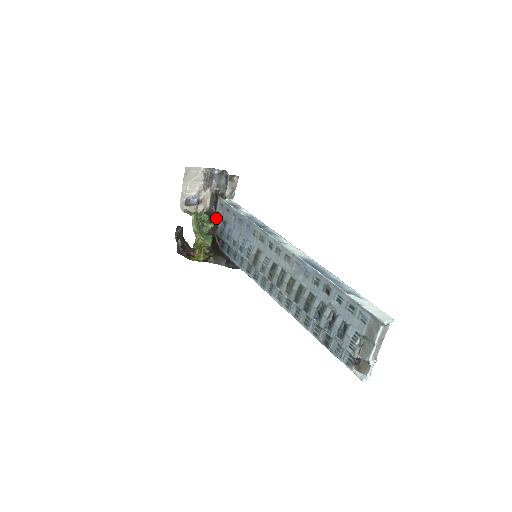
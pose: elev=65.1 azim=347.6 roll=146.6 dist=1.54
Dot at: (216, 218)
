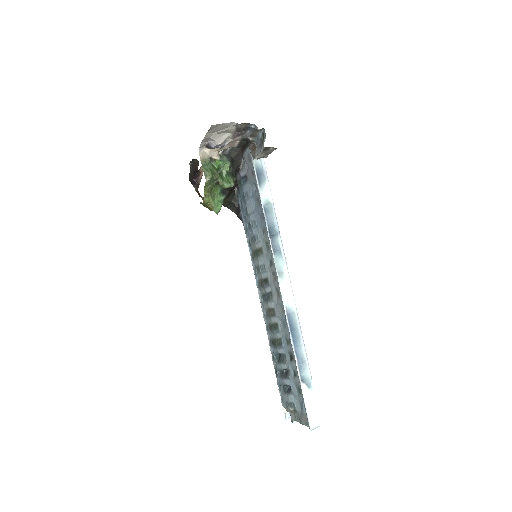
Dot at: (241, 160)
